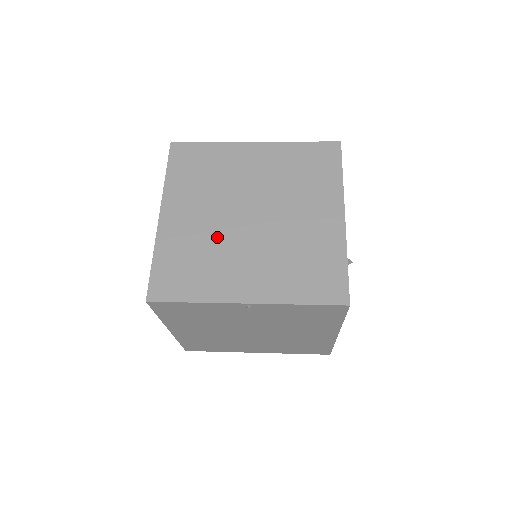
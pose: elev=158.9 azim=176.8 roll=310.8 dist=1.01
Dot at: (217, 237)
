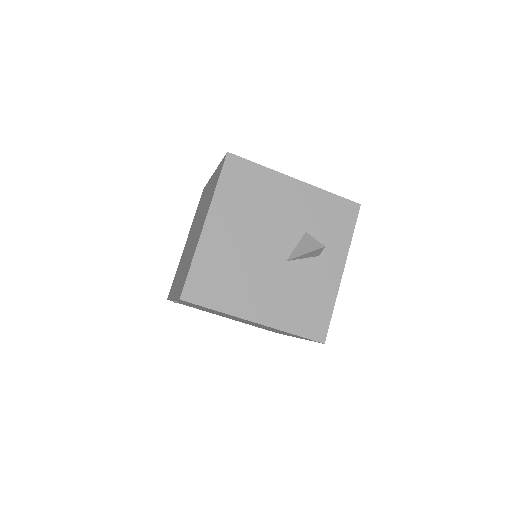
Dot at: (185, 254)
